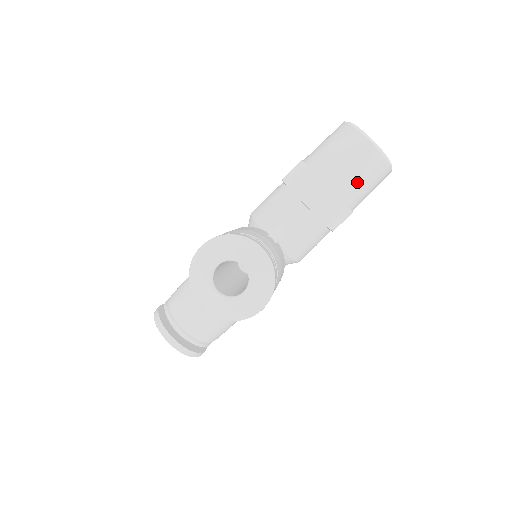
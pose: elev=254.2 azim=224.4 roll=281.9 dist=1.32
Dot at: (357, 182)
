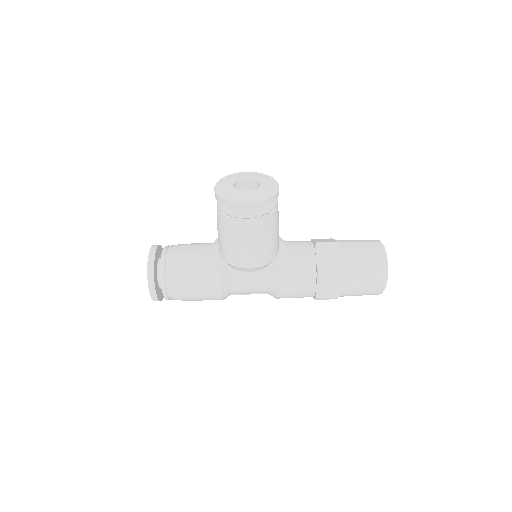
Dot at: (358, 257)
